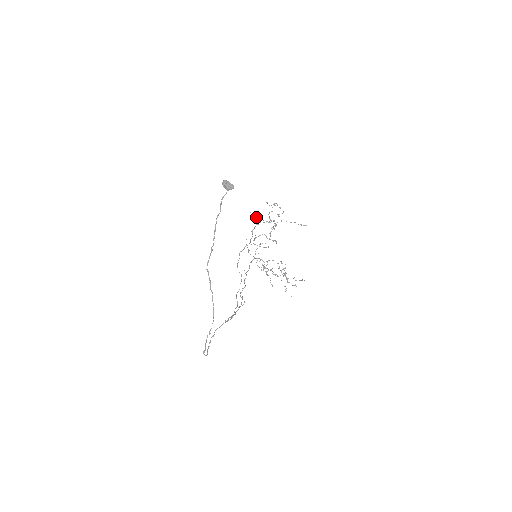
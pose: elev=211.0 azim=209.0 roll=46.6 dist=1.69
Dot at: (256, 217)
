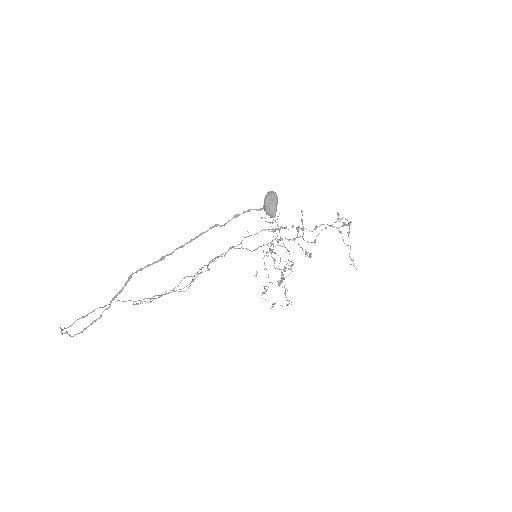
Dot at: (297, 228)
